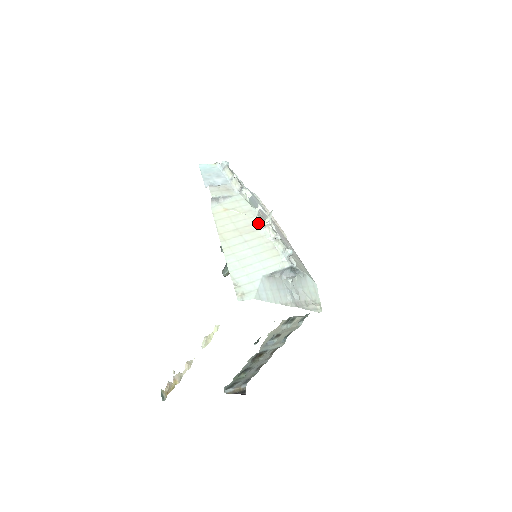
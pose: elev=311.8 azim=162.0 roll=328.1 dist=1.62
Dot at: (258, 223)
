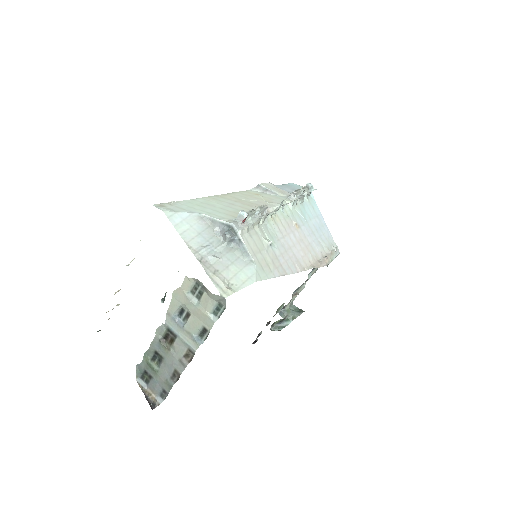
Dot at: occluded
